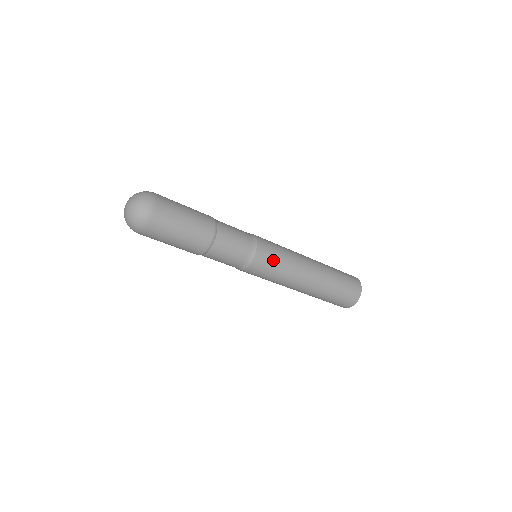
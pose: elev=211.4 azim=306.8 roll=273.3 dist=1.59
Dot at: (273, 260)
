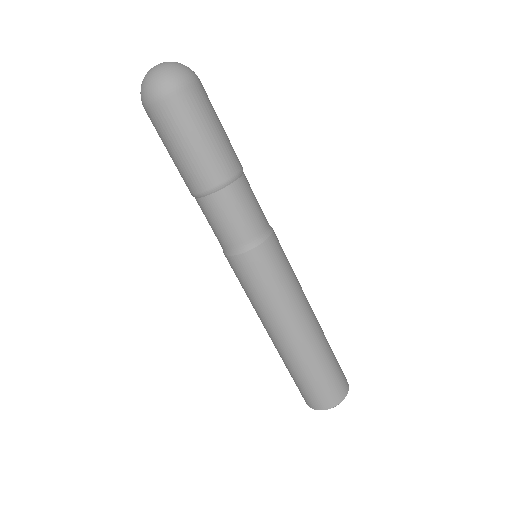
Dot at: occluded
